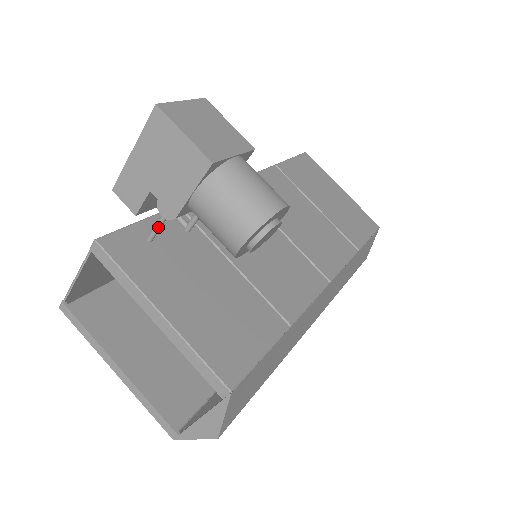
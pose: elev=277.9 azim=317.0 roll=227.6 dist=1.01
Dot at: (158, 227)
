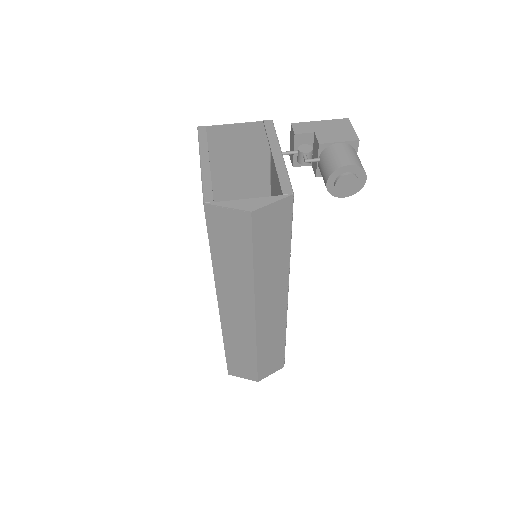
Dot at: (288, 152)
